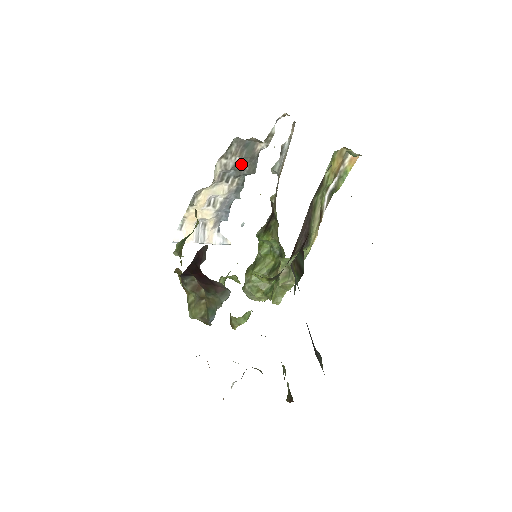
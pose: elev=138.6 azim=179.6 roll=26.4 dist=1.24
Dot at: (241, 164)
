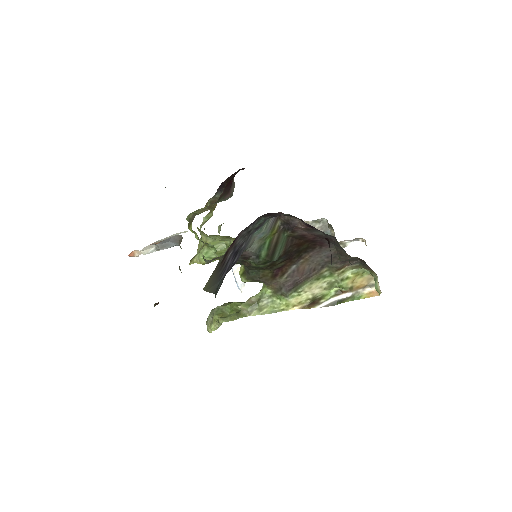
Dot at: occluded
